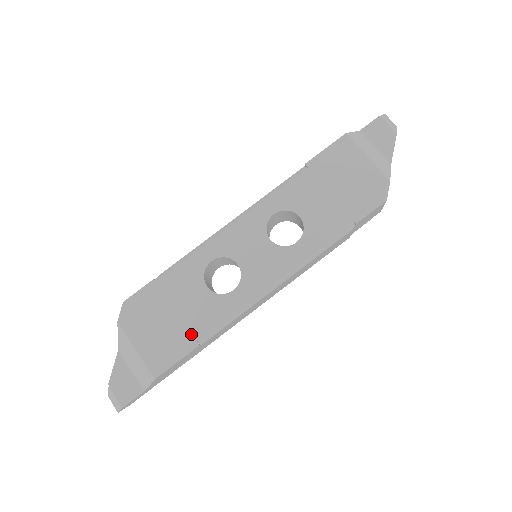
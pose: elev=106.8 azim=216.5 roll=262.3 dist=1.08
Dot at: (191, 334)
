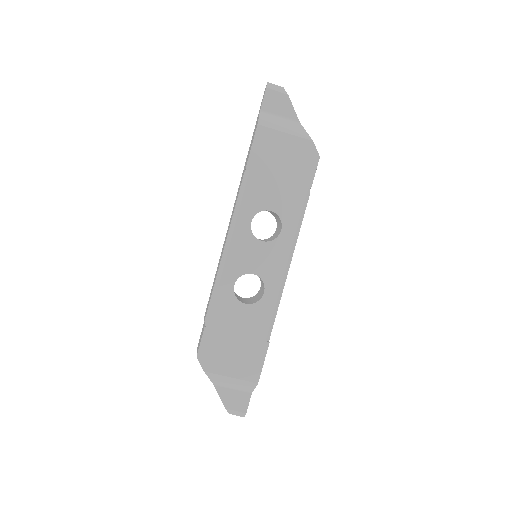
Dot at: (259, 340)
